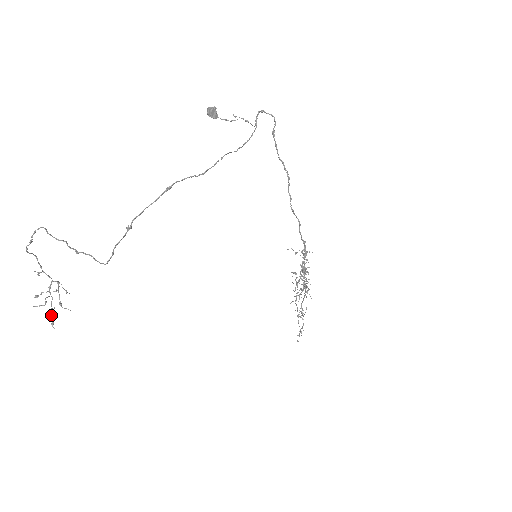
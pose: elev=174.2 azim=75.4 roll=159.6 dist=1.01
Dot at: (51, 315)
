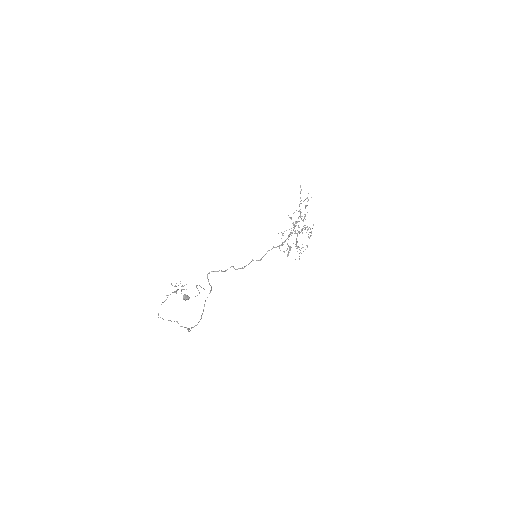
Dot at: occluded
